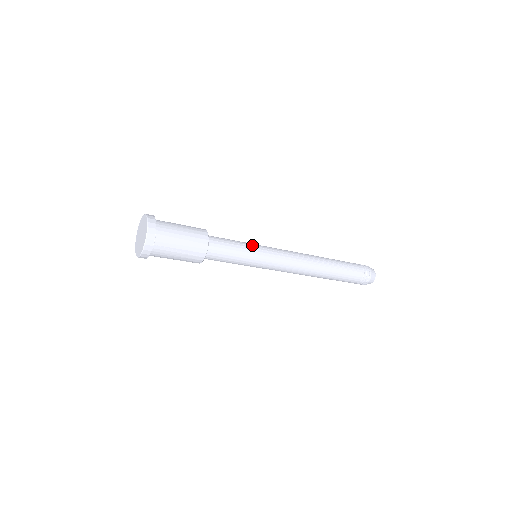
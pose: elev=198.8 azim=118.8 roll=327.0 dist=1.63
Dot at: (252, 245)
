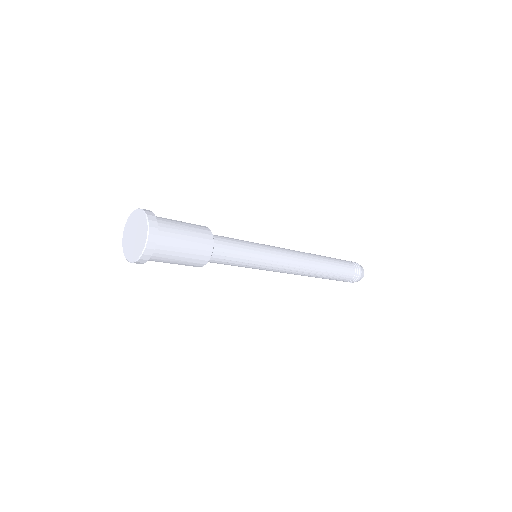
Dot at: (256, 256)
